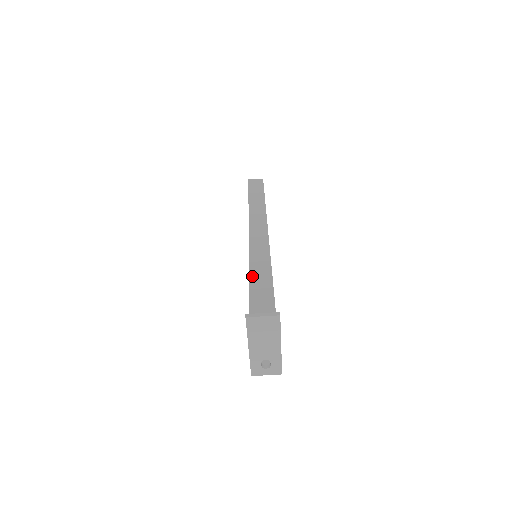
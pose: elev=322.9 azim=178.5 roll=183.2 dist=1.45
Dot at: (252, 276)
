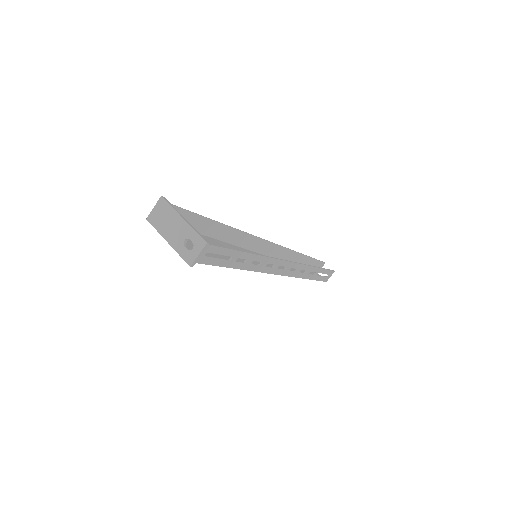
Dot at: occluded
